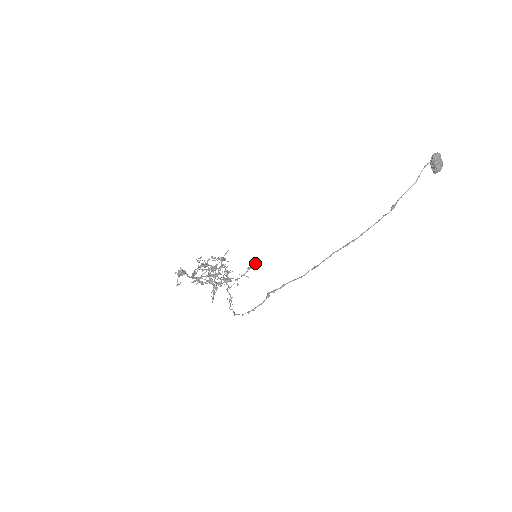
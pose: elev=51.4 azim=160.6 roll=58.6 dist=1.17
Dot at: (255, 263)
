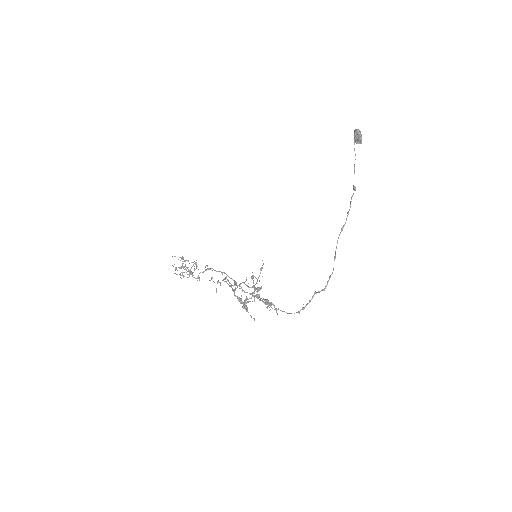
Dot at: (263, 263)
